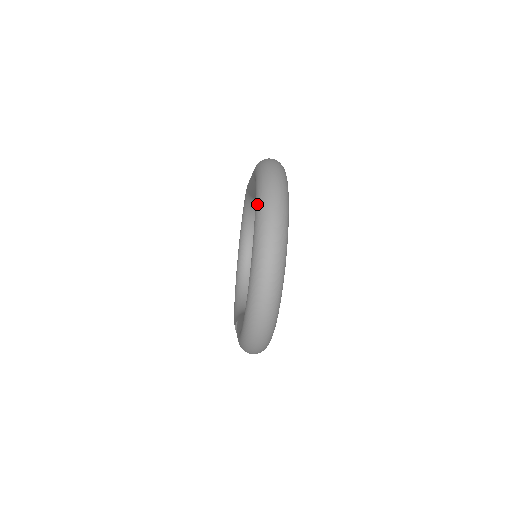
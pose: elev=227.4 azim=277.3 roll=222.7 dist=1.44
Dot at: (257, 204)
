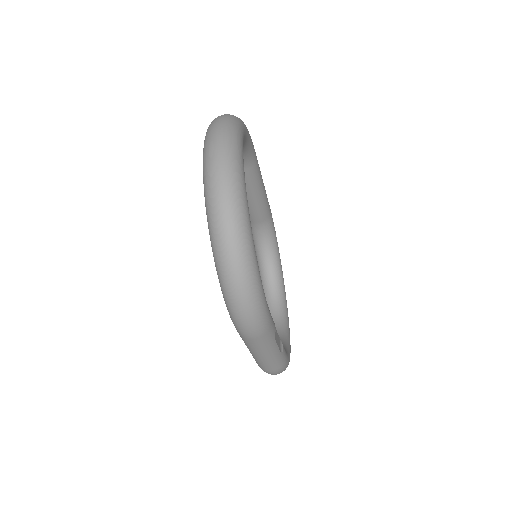
Dot at: occluded
